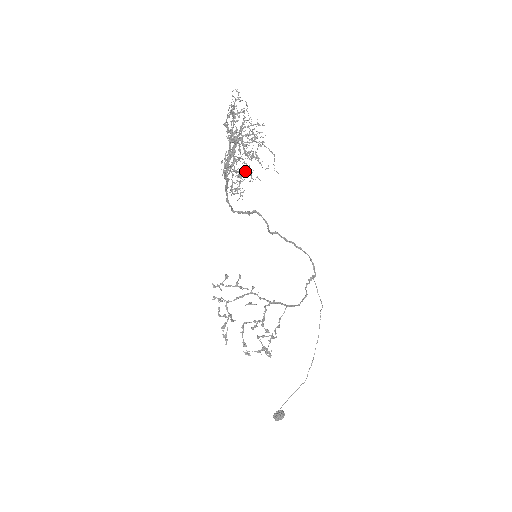
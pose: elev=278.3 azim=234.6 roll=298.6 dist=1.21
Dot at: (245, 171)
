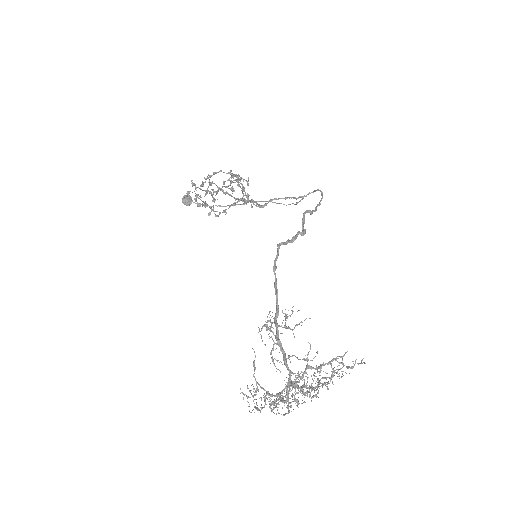
Dot at: (255, 407)
